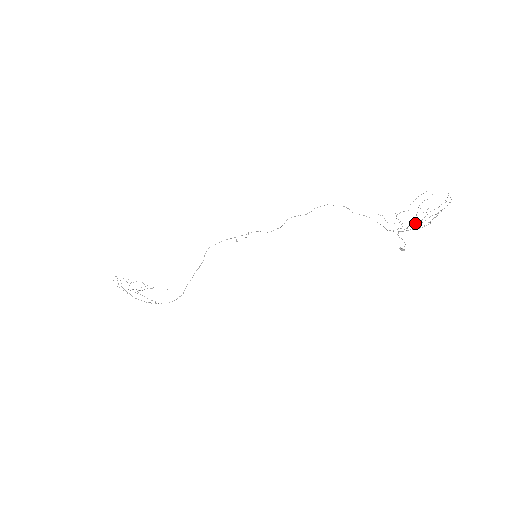
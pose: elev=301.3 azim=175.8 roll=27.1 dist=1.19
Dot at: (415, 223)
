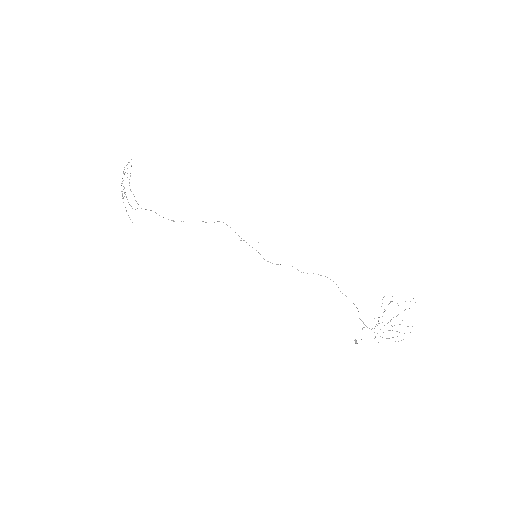
Dot at: occluded
